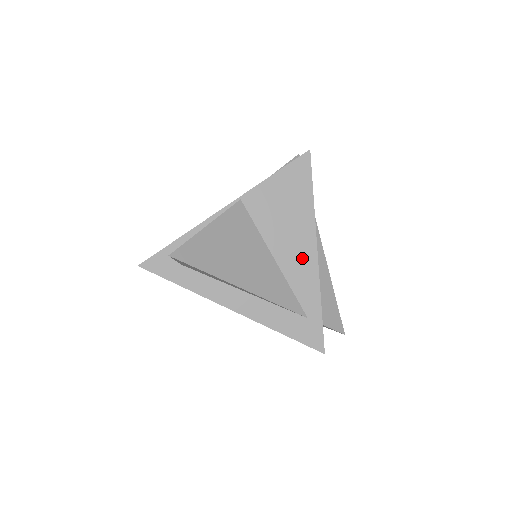
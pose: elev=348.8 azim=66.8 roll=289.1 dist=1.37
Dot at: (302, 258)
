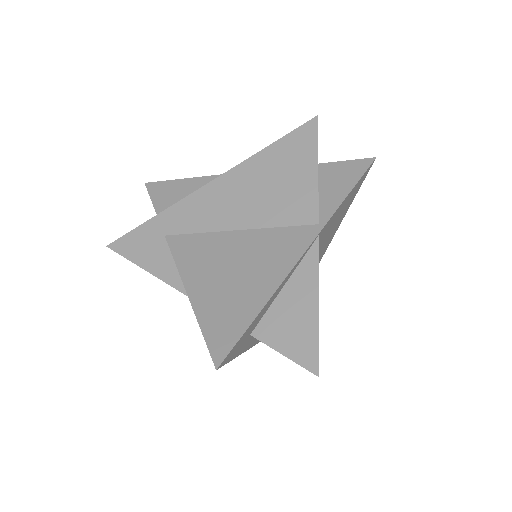
Dot at: occluded
